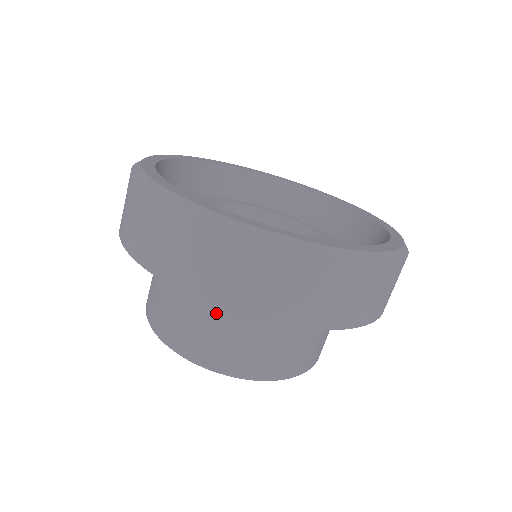
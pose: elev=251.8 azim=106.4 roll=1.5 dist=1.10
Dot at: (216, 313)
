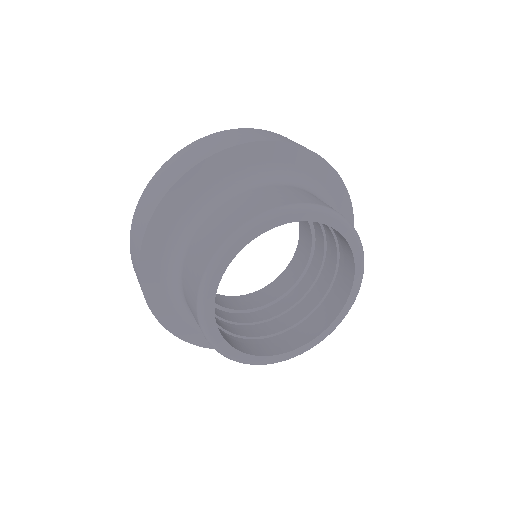
Dot at: (214, 212)
